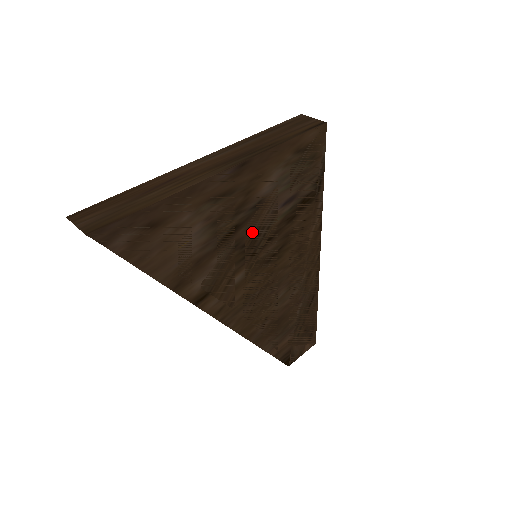
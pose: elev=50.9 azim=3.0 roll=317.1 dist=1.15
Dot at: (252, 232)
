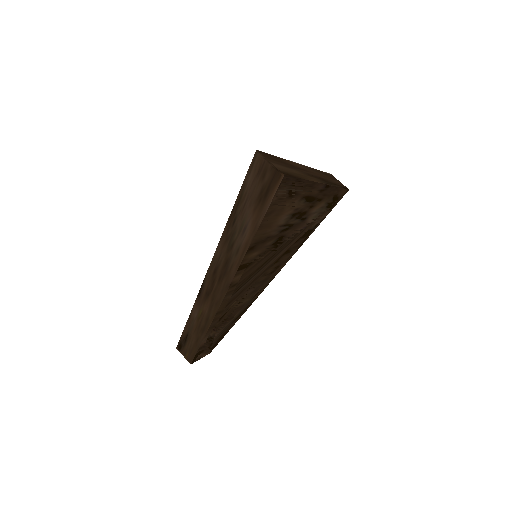
Dot at: (287, 236)
